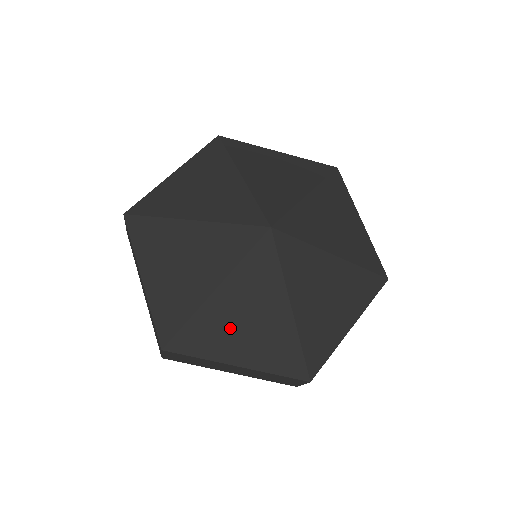
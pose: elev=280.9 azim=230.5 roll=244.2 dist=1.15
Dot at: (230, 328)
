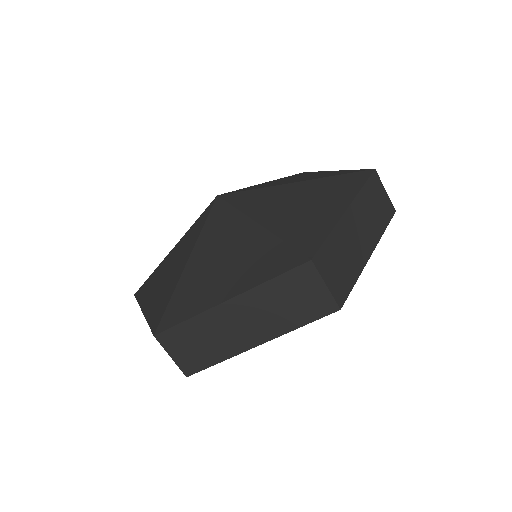
Dot at: (209, 277)
